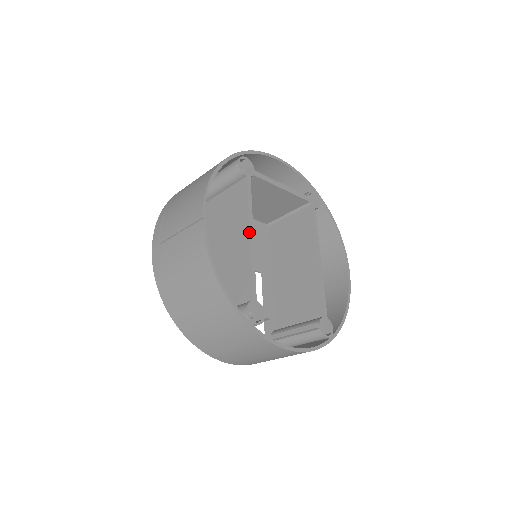
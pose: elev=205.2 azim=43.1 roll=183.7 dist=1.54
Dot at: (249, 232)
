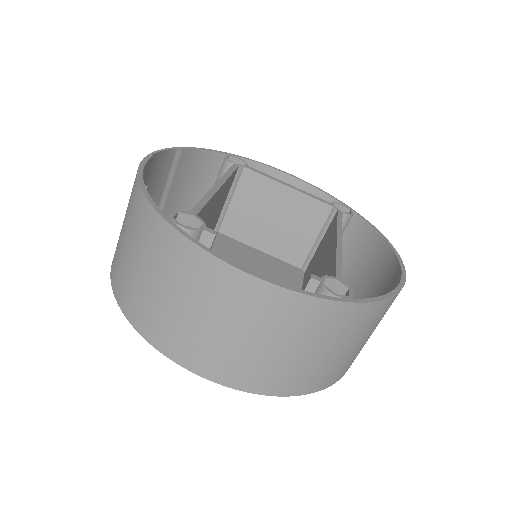
Dot at: occluded
